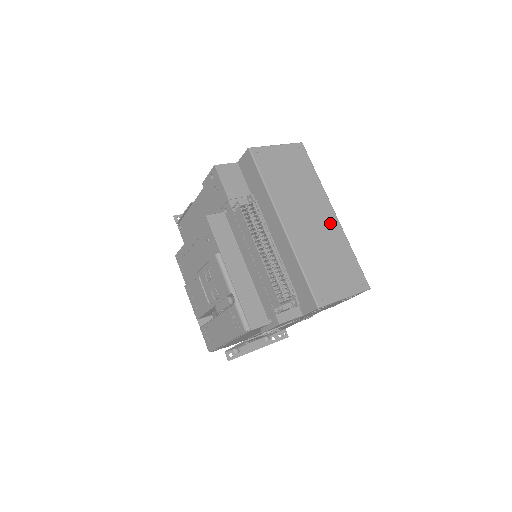
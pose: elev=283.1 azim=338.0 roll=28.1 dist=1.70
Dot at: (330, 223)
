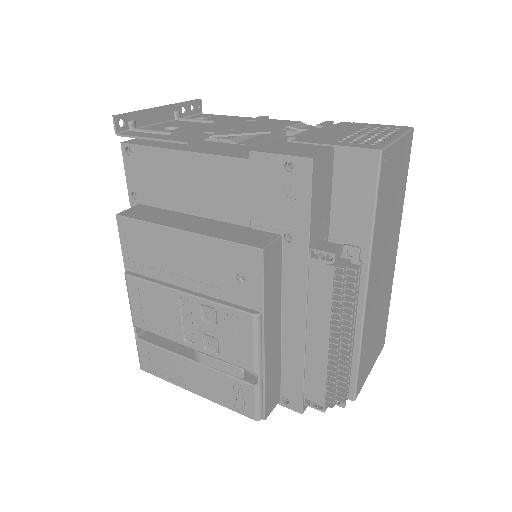
Dot at: (391, 269)
